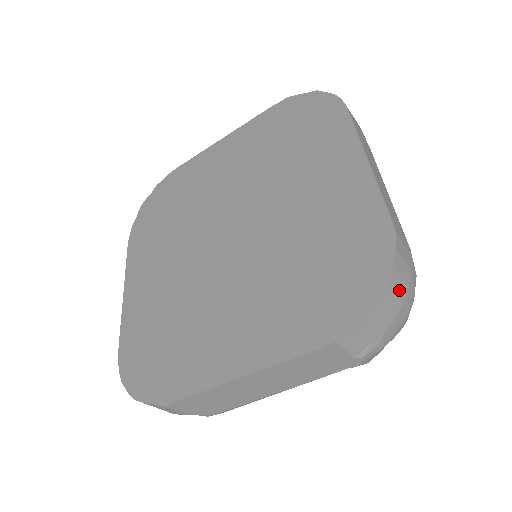
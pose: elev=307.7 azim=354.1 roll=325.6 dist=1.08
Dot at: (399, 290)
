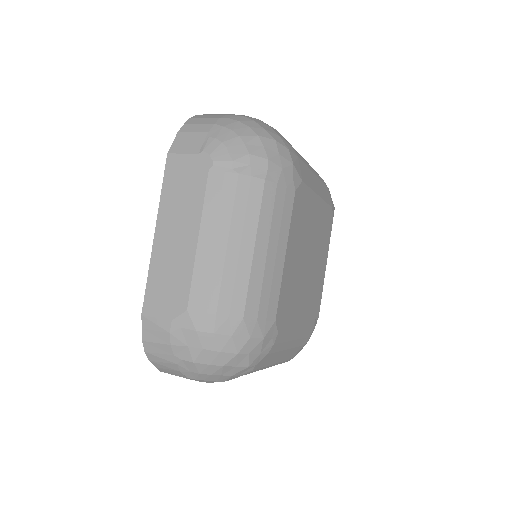
Dot at: (209, 117)
